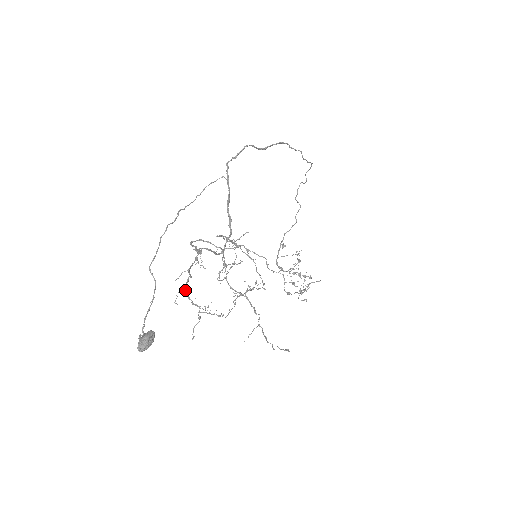
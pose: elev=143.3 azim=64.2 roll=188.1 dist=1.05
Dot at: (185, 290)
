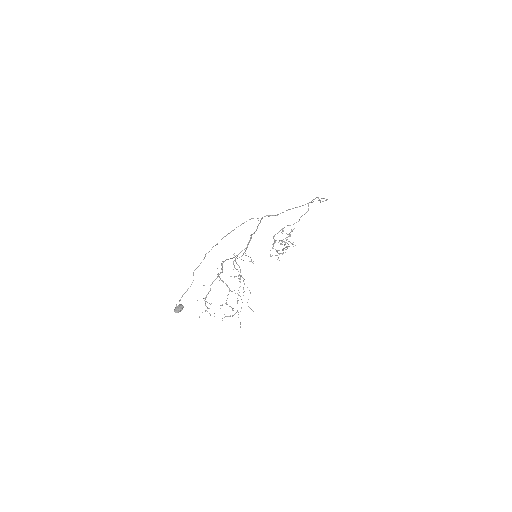
Dot at: (205, 299)
